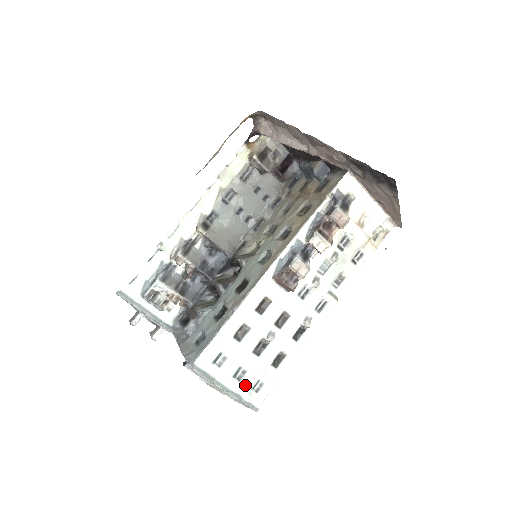
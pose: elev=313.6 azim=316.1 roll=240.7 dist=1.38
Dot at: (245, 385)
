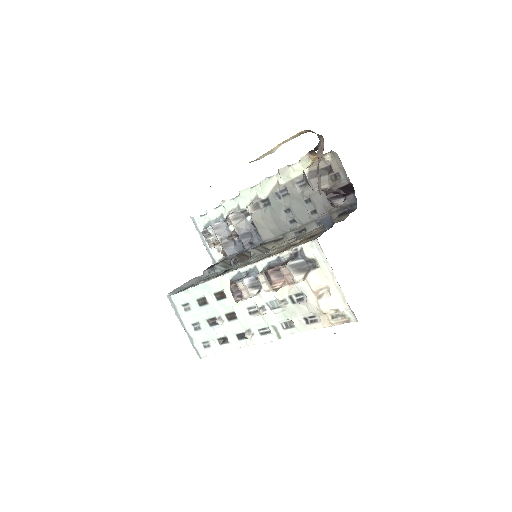
Dot at: (197, 336)
